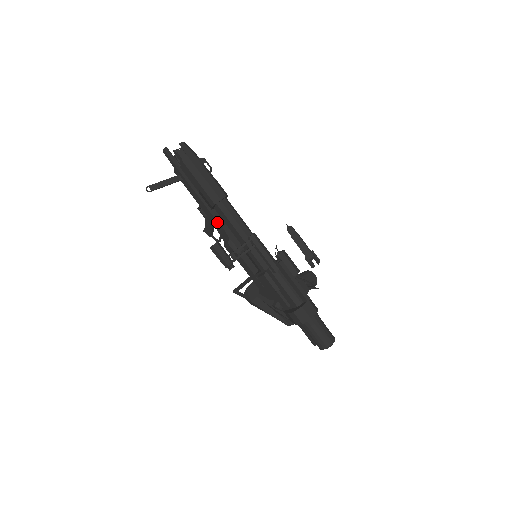
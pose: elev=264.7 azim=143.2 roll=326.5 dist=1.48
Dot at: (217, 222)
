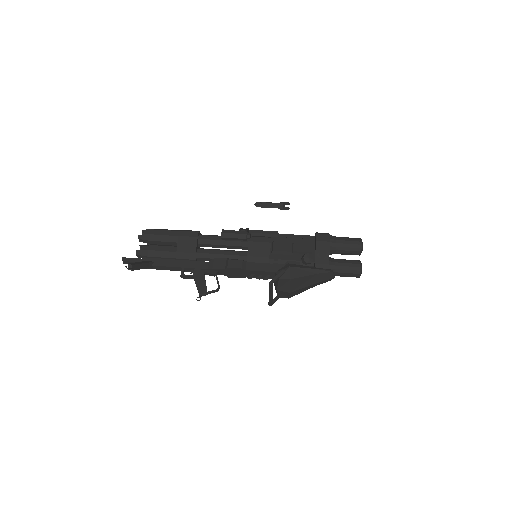
Dot at: (206, 262)
